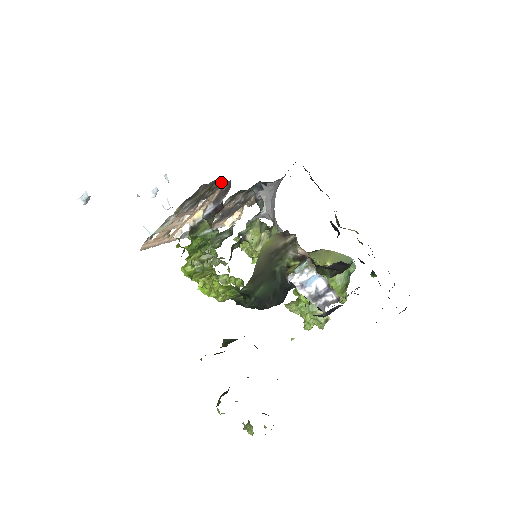
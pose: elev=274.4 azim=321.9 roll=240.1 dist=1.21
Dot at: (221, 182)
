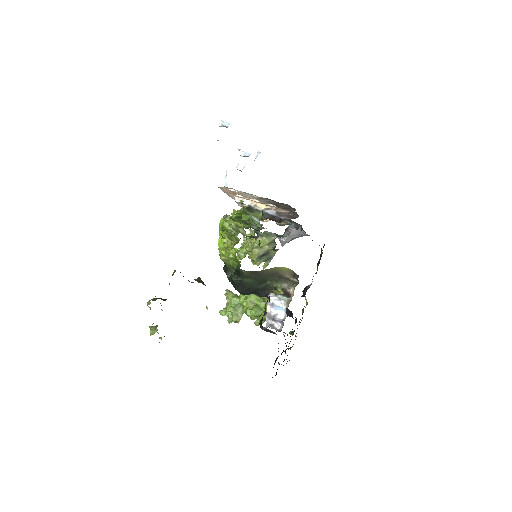
Dot at: occluded
